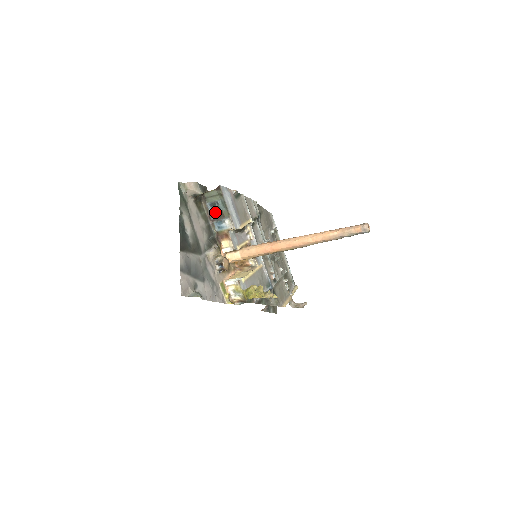
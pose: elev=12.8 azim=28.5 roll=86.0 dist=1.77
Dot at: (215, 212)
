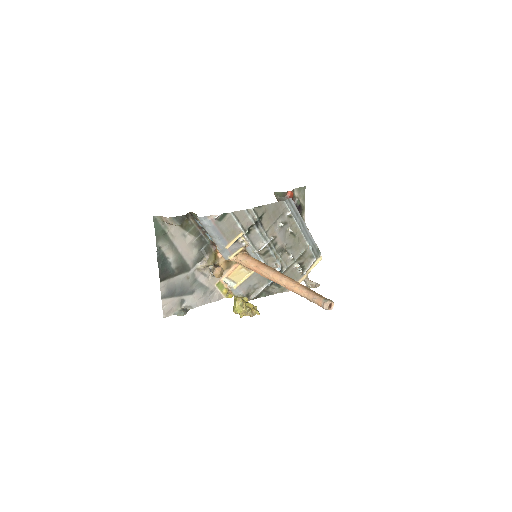
Dot at: (203, 228)
